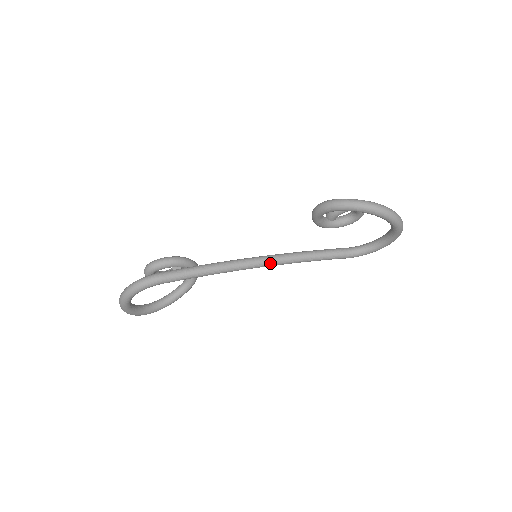
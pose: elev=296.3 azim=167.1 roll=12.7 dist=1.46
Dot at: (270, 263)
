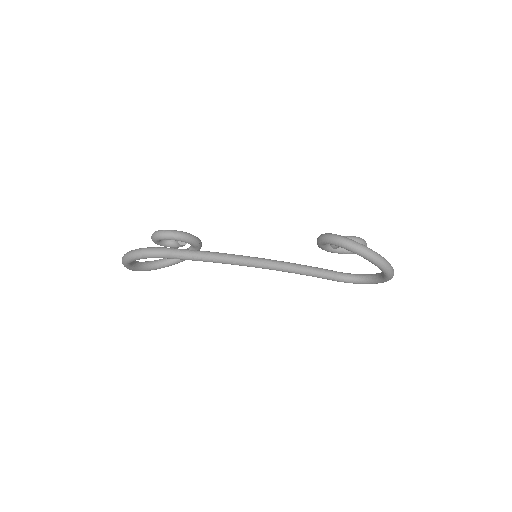
Dot at: (266, 267)
